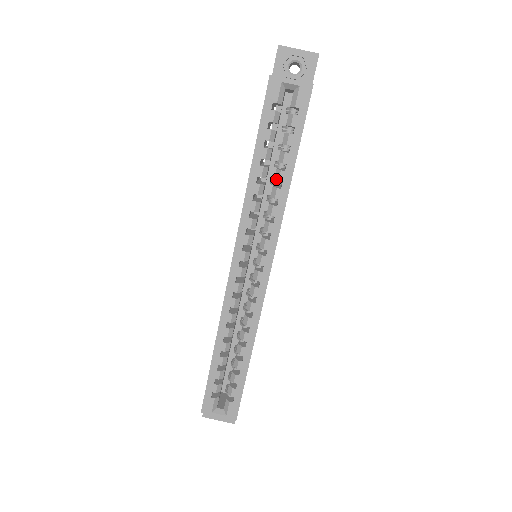
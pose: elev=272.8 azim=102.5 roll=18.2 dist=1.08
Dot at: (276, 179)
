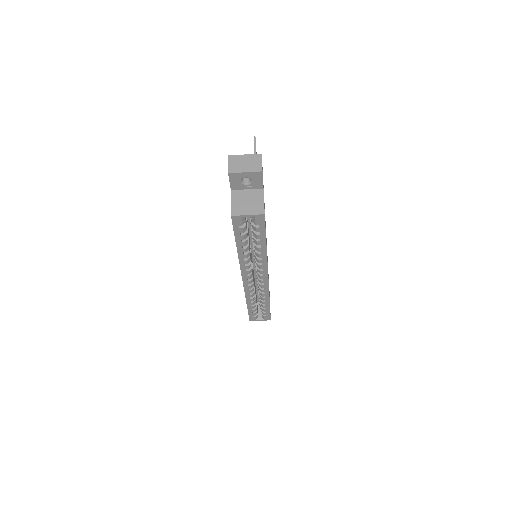
Dot at: (256, 250)
